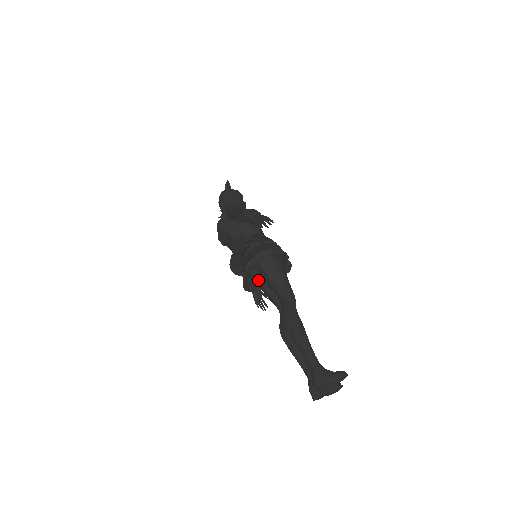
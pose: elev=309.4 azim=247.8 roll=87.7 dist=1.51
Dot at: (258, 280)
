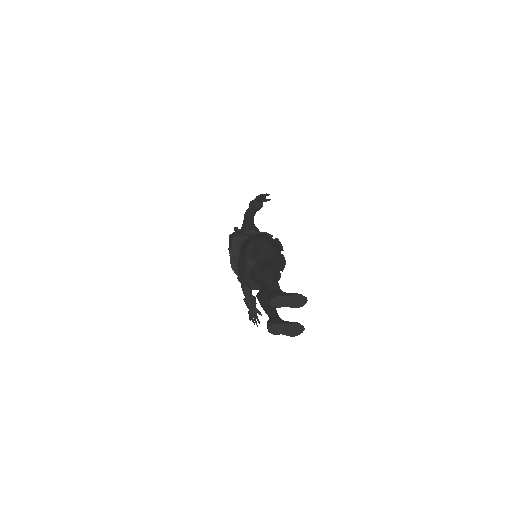
Dot at: (251, 269)
